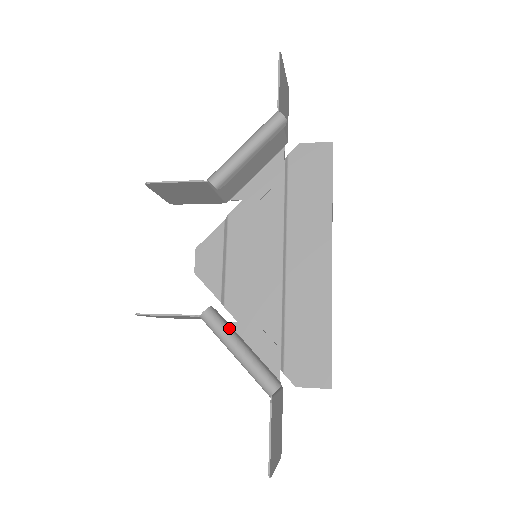
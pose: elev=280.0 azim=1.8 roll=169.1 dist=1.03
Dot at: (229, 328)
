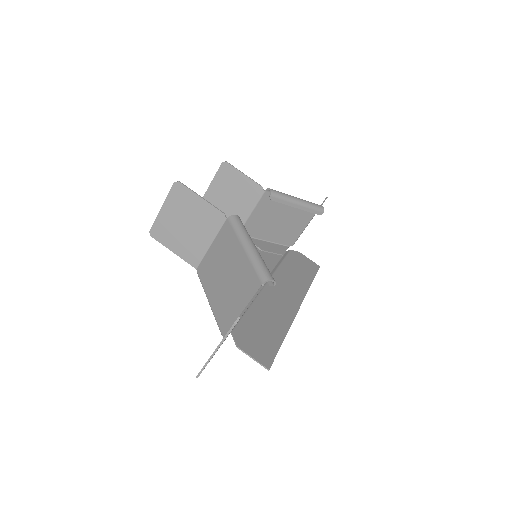
Dot at: occluded
